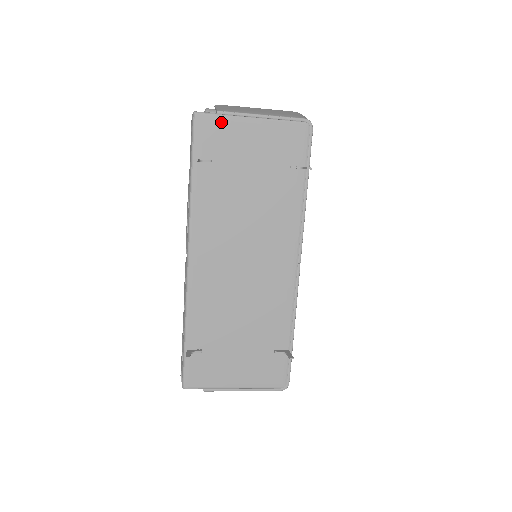
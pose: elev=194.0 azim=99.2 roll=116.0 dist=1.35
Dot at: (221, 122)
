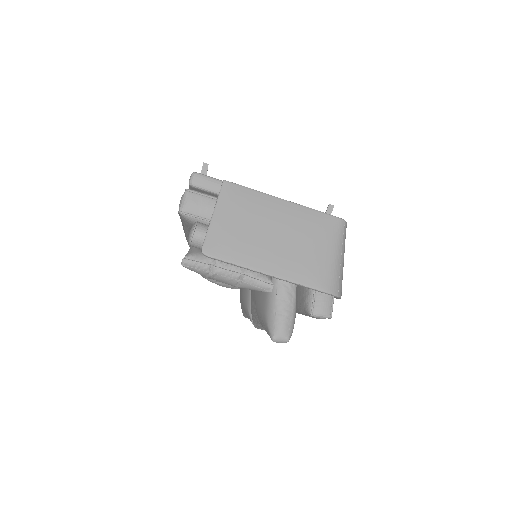
Dot at: occluded
